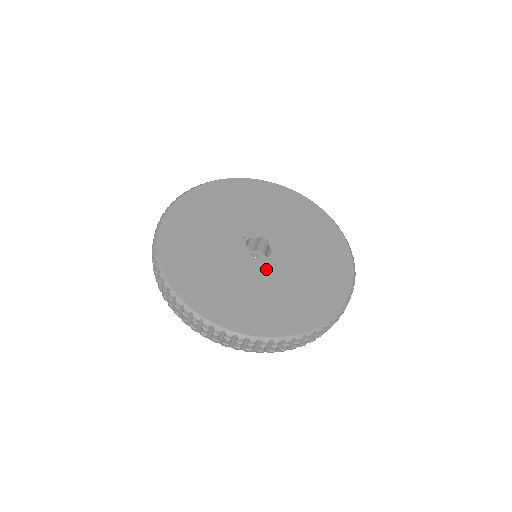
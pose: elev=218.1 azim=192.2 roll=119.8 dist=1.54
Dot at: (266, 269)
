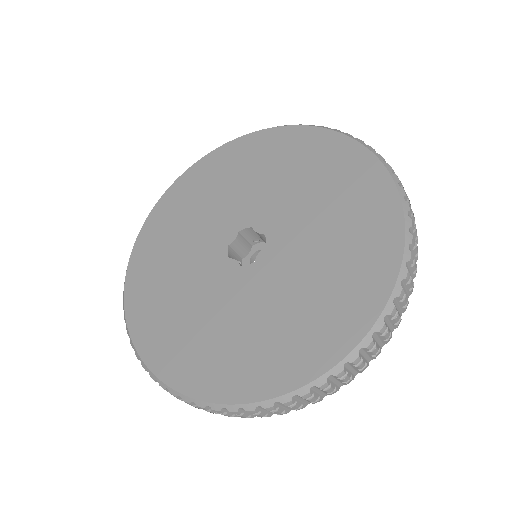
Dot at: (275, 264)
